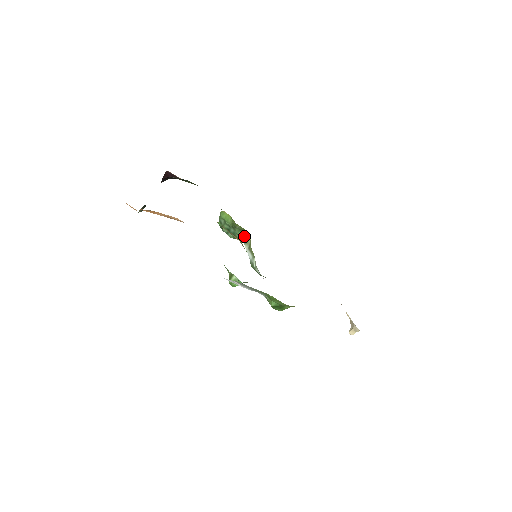
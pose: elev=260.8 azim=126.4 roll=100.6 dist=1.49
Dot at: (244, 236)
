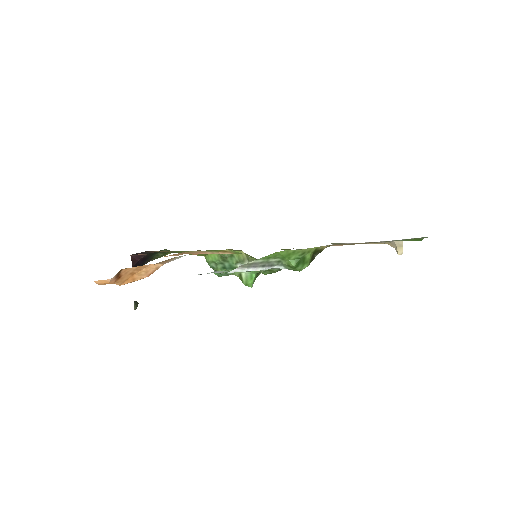
Dot at: (238, 258)
